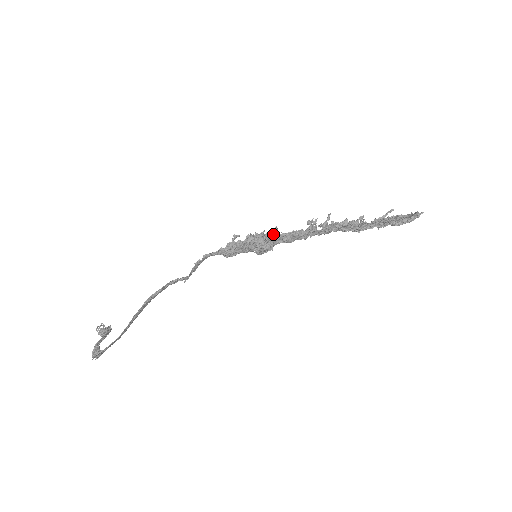
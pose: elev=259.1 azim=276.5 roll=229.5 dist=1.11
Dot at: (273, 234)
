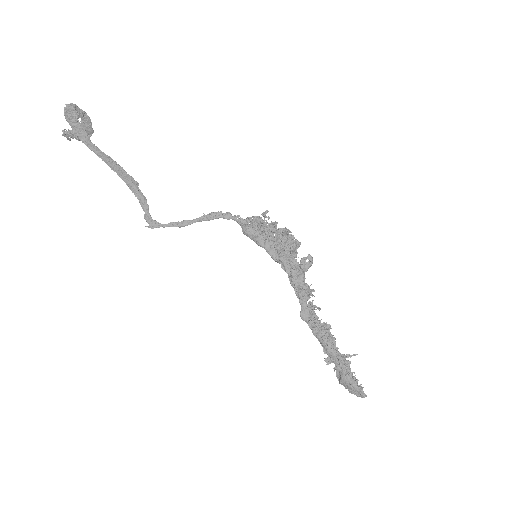
Dot at: occluded
